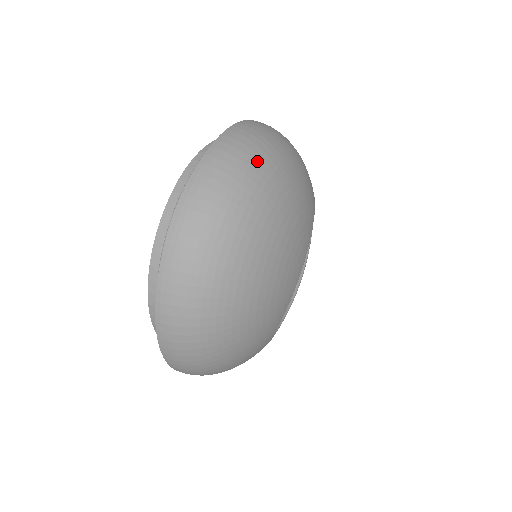
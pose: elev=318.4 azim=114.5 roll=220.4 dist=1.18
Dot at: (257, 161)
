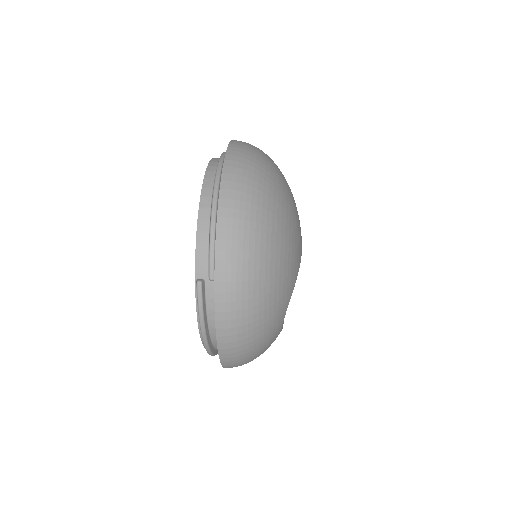
Dot at: occluded
